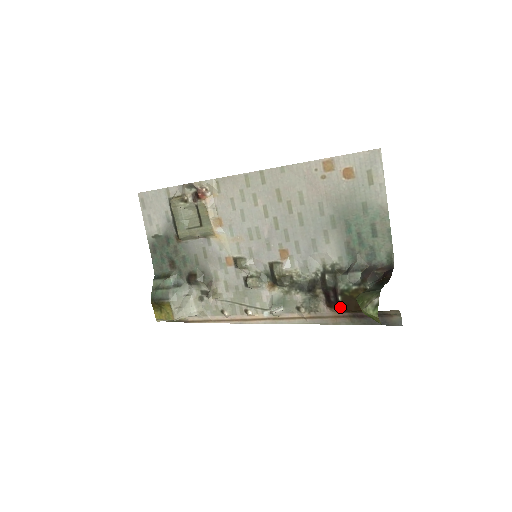
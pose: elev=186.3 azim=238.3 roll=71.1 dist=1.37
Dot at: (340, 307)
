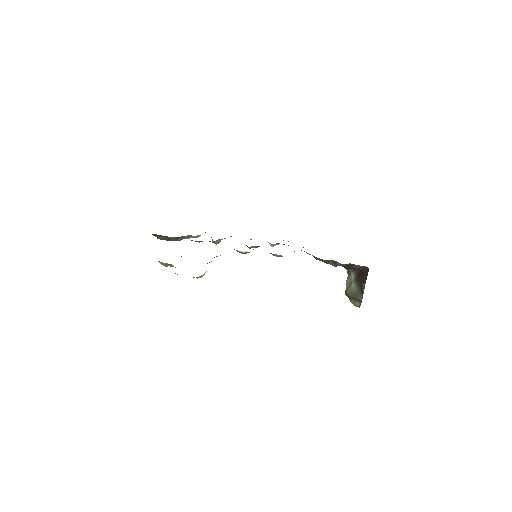
Dot at: occluded
